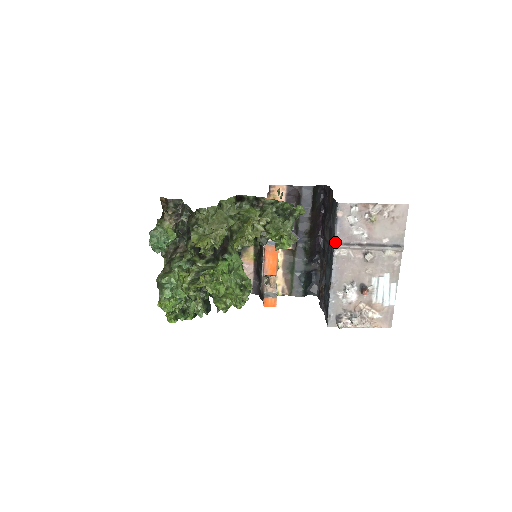
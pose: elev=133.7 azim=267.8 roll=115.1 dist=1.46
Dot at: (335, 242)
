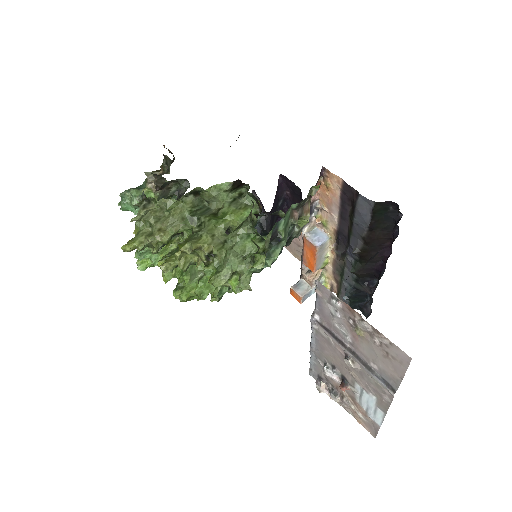
Dot at: (312, 316)
